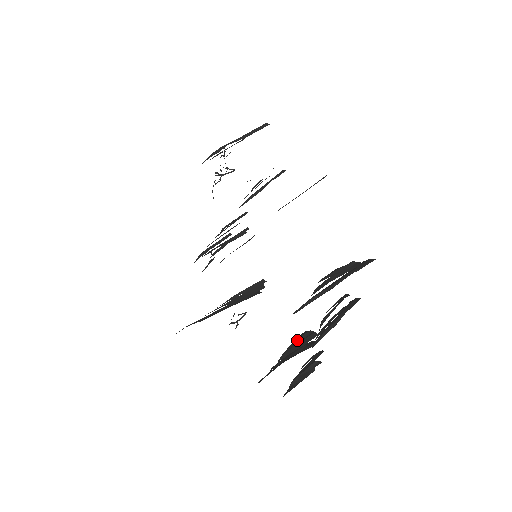
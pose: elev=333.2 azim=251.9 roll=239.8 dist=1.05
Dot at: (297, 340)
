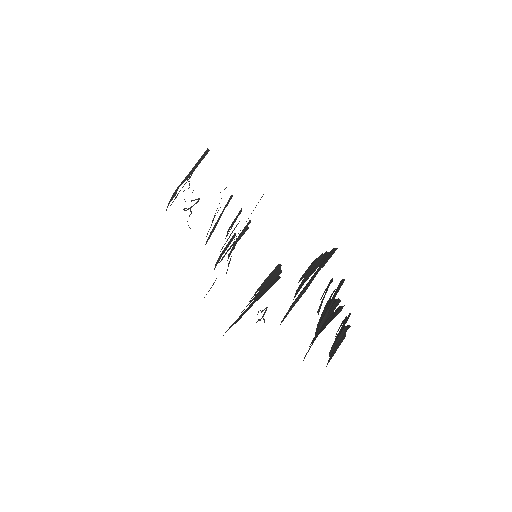
Dot at: (325, 310)
